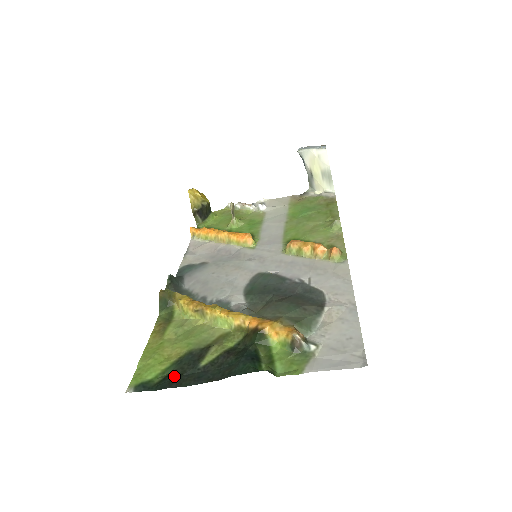
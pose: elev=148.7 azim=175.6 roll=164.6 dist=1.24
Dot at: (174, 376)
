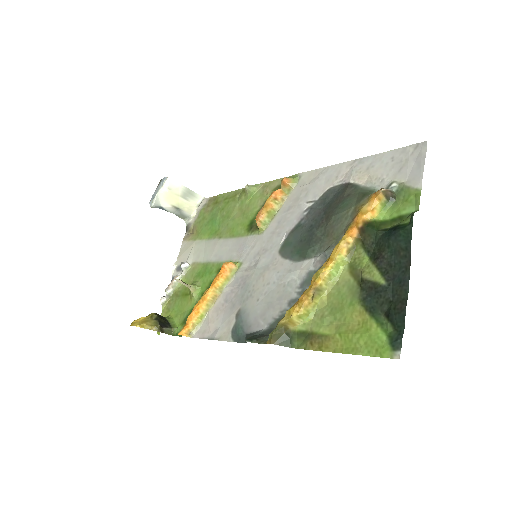
Dot at: (390, 310)
